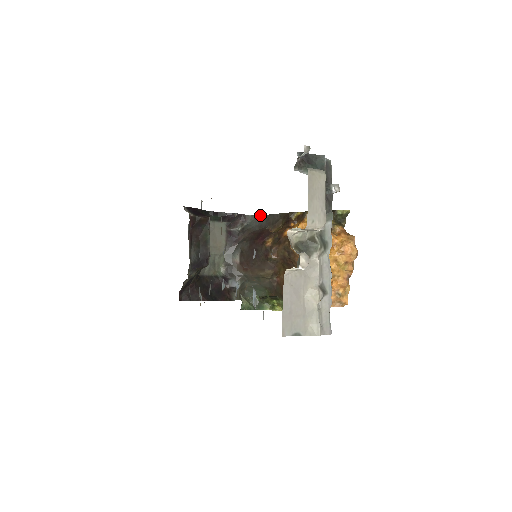
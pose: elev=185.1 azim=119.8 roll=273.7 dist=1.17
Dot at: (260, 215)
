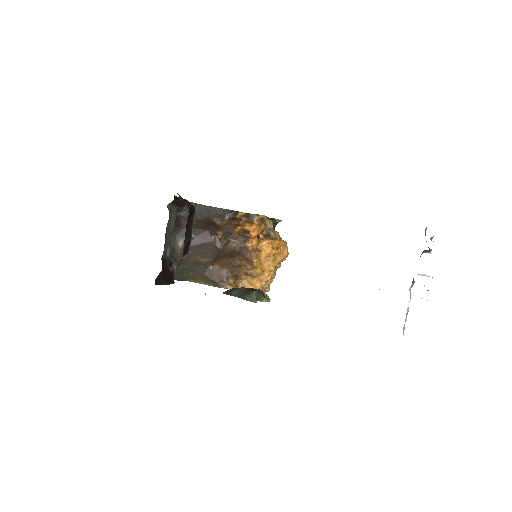
Dot at: (200, 204)
